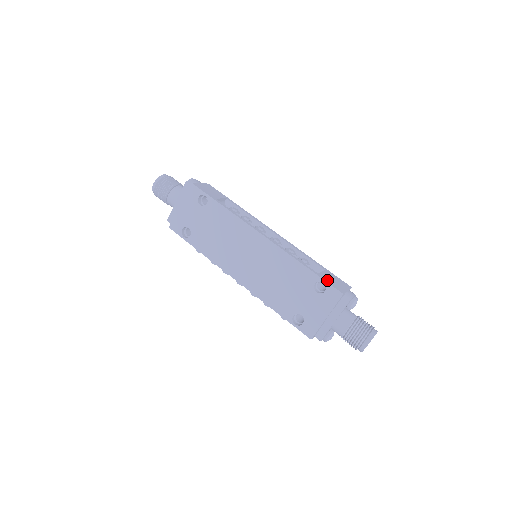
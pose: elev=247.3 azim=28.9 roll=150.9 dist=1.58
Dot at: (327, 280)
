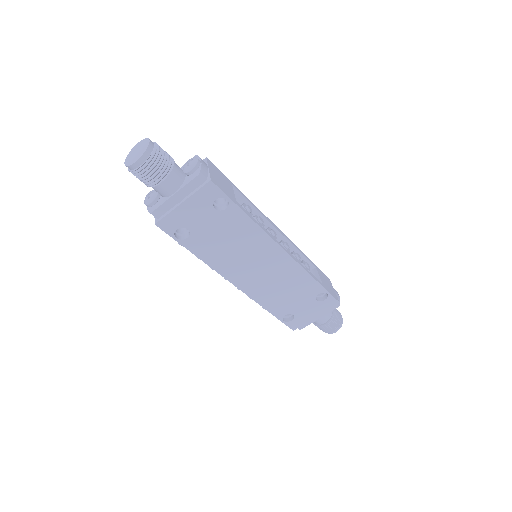
Dot at: (328, 289)
